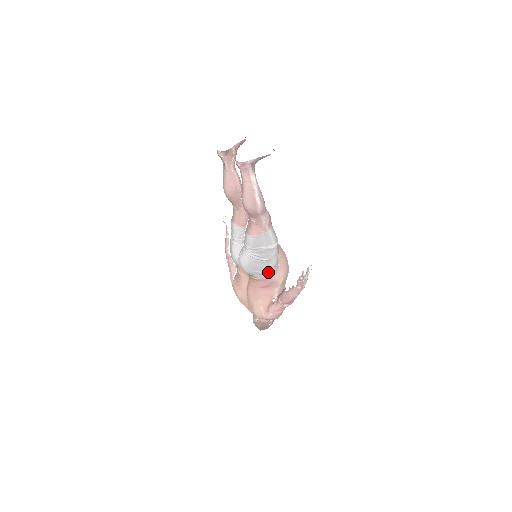
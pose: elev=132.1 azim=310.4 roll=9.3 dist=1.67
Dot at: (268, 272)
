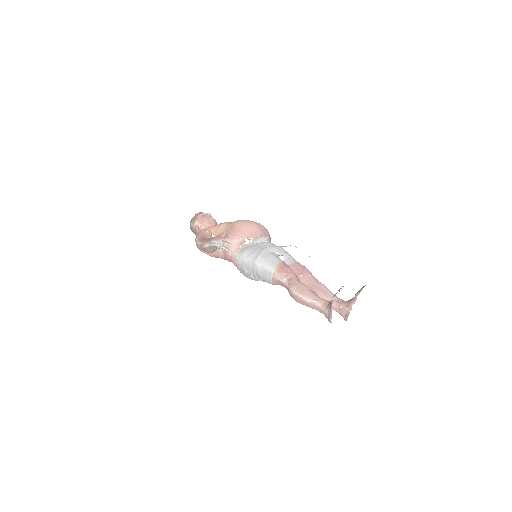
Dot at: occluded
